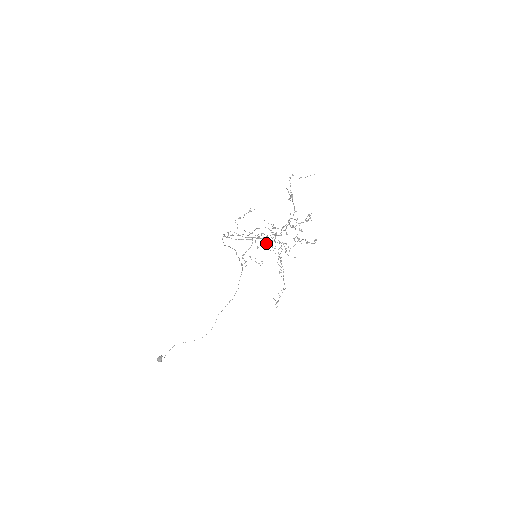
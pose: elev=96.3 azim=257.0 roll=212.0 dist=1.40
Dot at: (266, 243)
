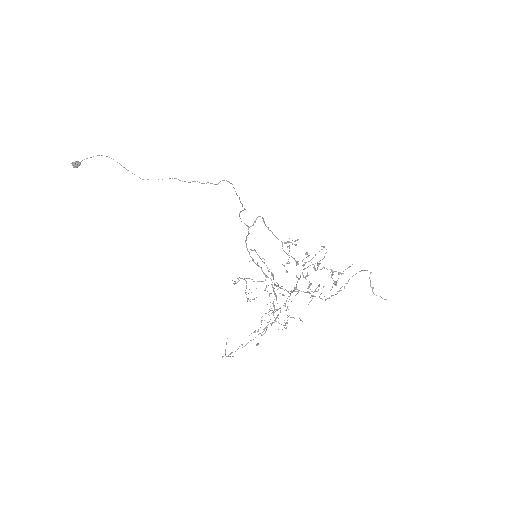
Dot at: (273, 306)
